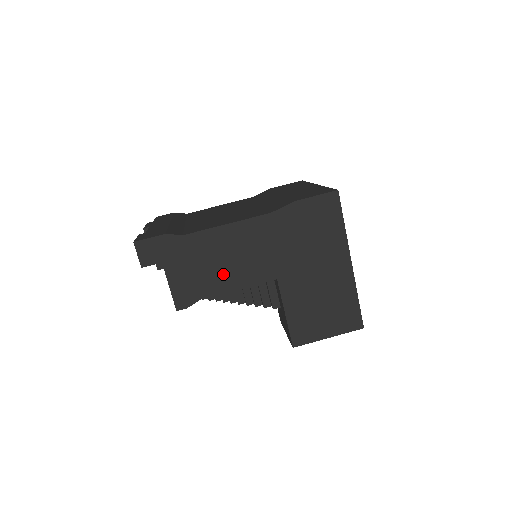
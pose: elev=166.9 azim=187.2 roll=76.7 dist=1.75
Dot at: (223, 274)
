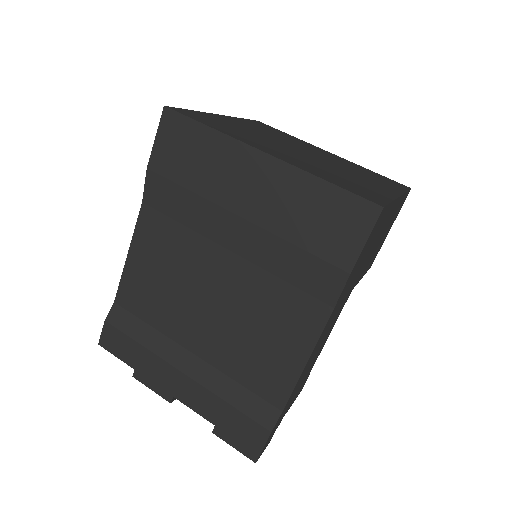
Dot at: (318, 353)
